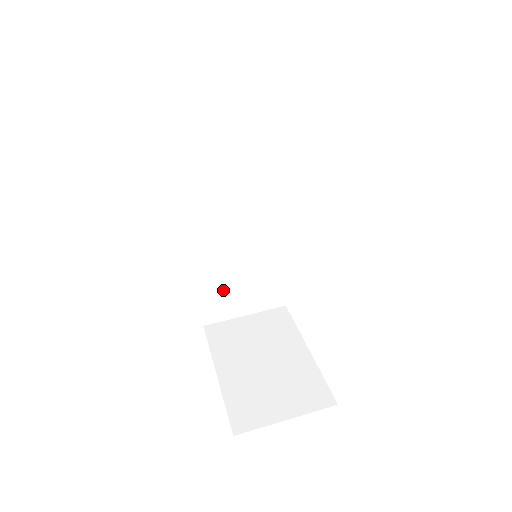
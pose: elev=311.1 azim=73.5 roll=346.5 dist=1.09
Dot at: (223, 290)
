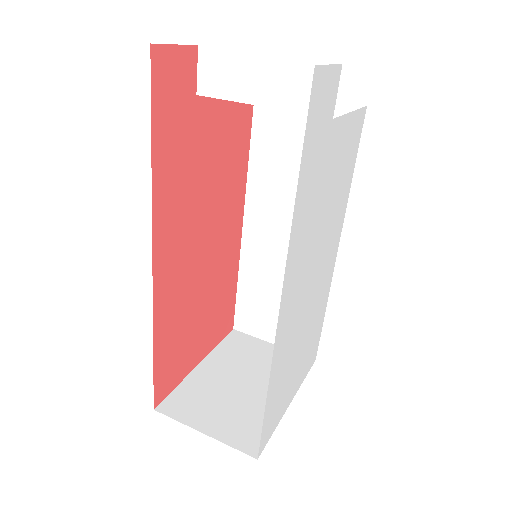
Dot at: (260, 303)
